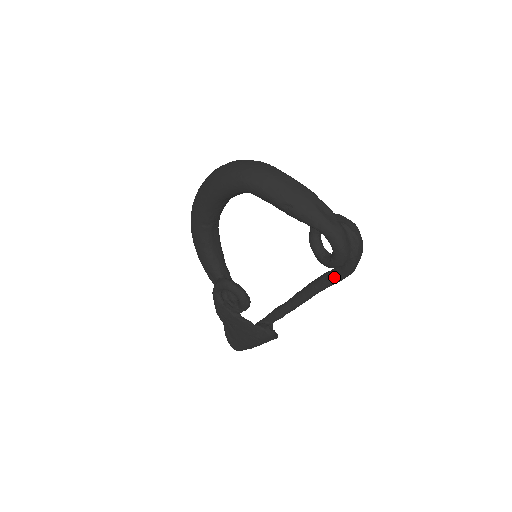
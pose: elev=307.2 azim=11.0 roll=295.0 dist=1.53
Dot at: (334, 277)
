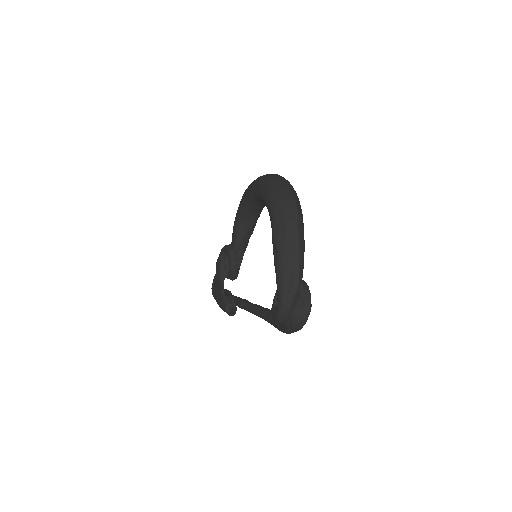
Dot at: occluded
